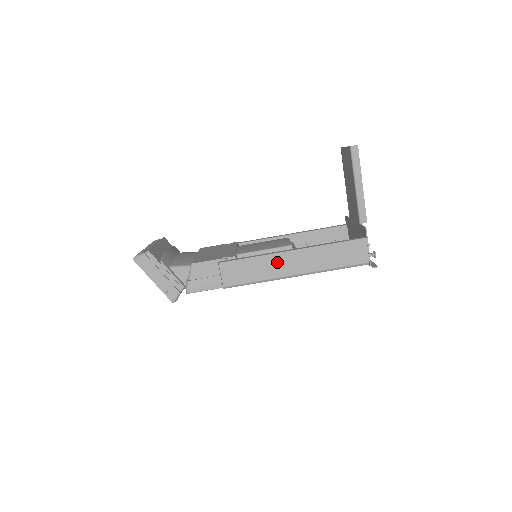
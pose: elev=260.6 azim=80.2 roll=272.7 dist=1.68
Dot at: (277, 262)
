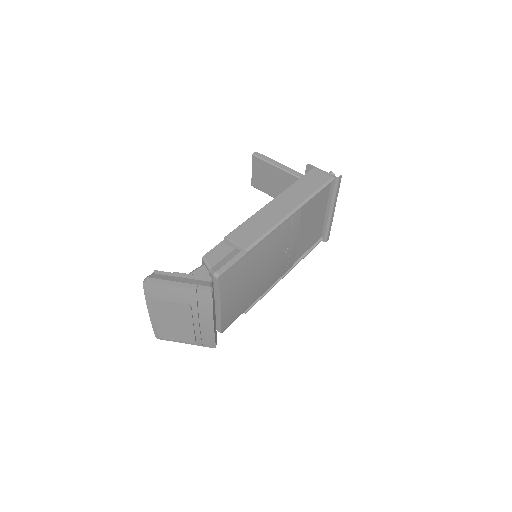
Dot at: (270, 211)
